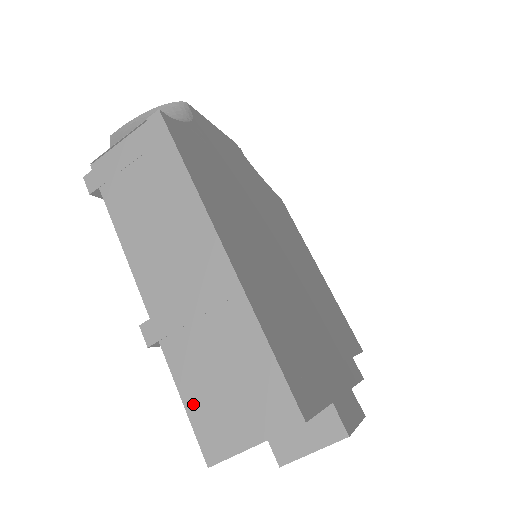
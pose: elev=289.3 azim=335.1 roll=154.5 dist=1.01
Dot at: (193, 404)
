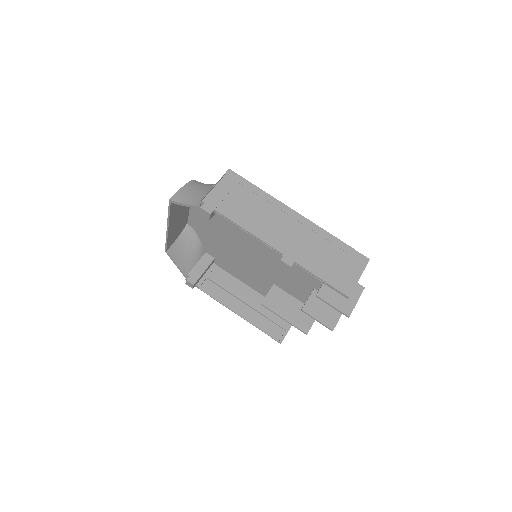
Dot at: (327, 278)
